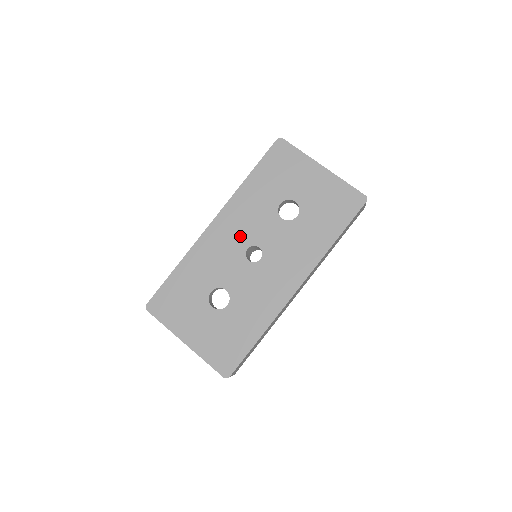
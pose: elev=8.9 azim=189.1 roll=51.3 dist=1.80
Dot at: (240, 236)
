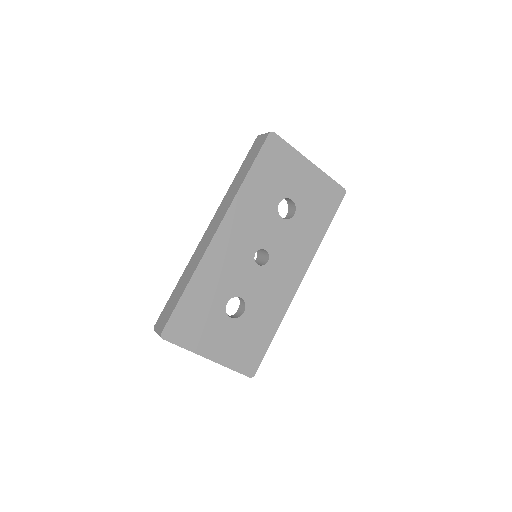
Dot at: (247, 241)
